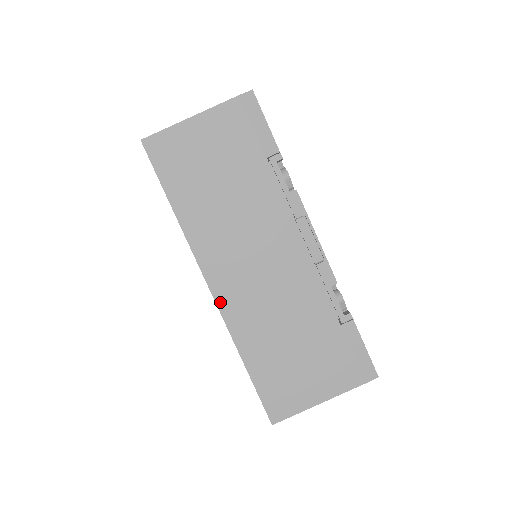
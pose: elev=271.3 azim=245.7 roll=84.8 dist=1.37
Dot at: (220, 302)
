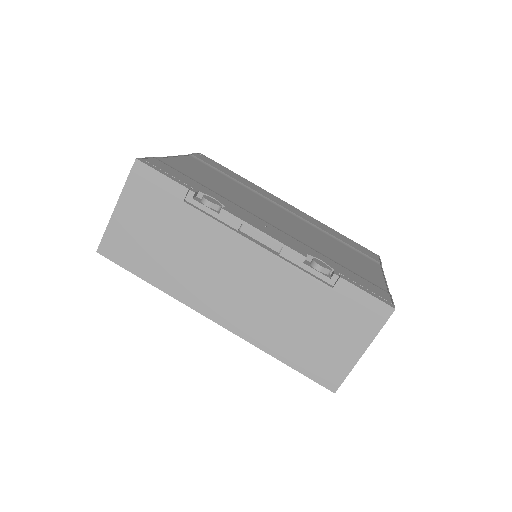
Dot at: (230, 328)
